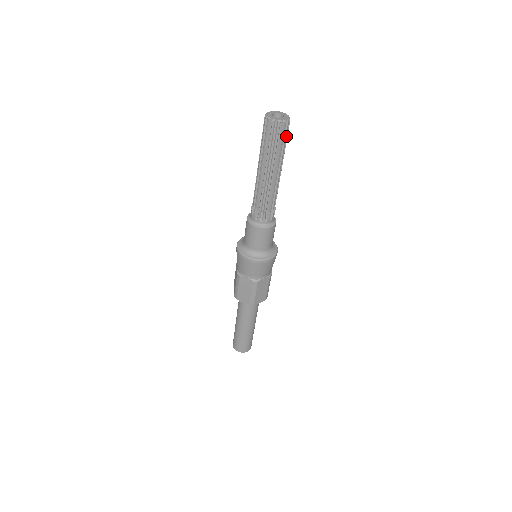
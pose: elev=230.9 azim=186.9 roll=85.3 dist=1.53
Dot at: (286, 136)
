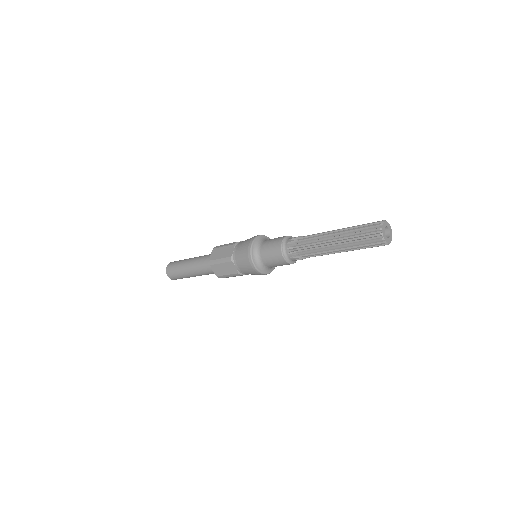
Dot at: occluded
